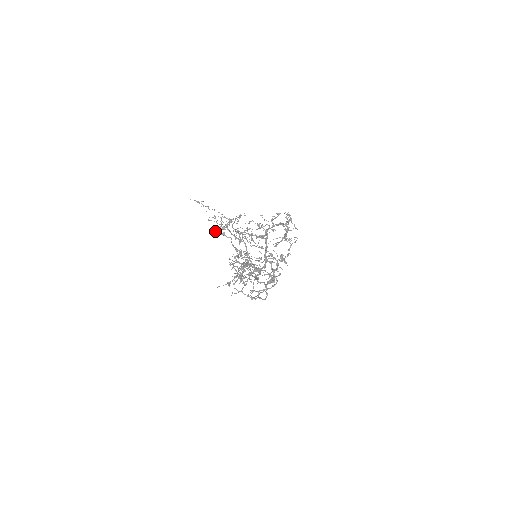
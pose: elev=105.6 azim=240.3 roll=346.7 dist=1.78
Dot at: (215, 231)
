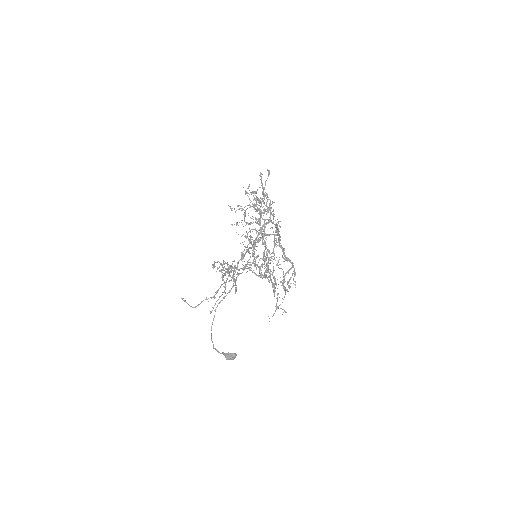
Dot at: occluded
